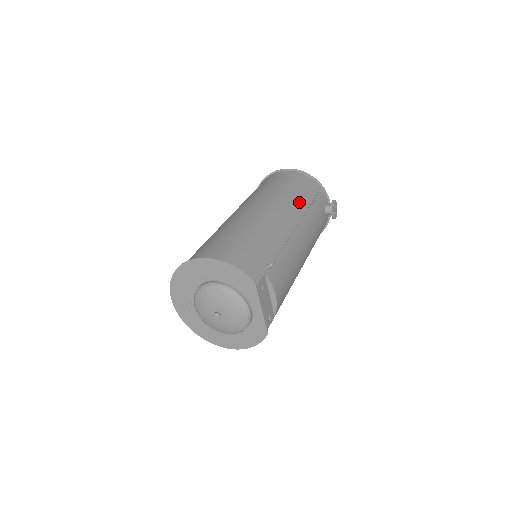
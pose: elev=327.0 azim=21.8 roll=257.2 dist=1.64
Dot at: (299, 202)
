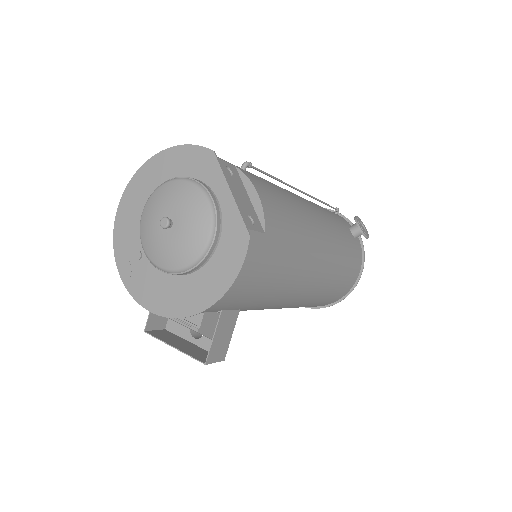
Dot at: occluded
